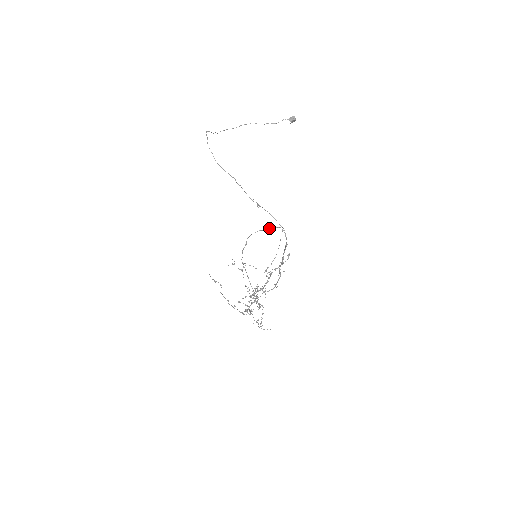
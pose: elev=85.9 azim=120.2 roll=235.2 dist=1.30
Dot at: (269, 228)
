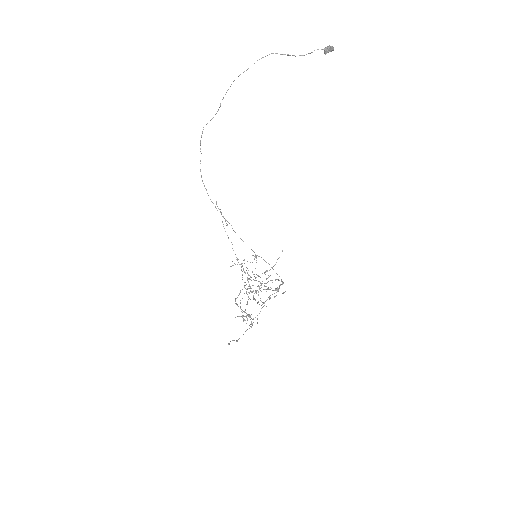
Dot at: (264, 283)
